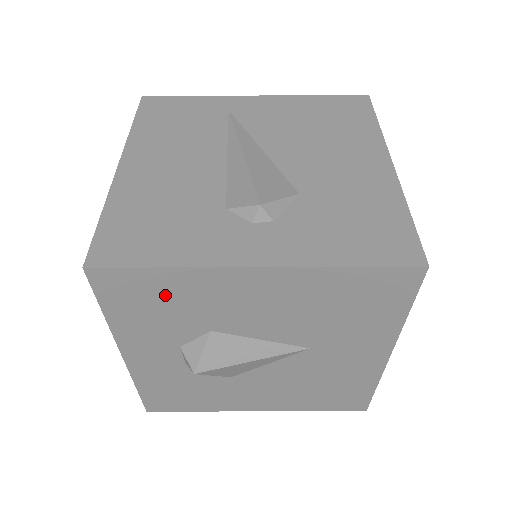
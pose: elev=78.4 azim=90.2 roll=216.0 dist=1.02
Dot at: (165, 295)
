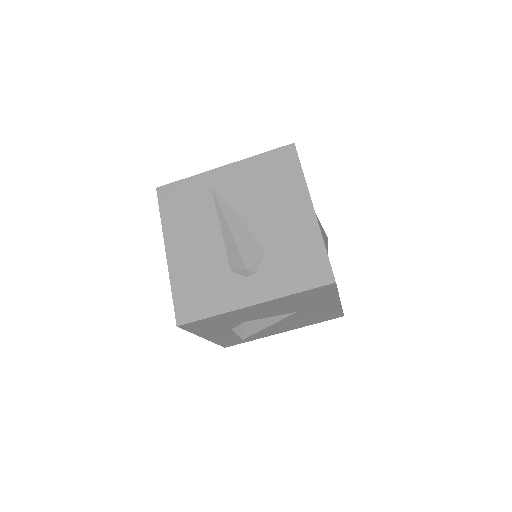
Dot at: (217, 321)
